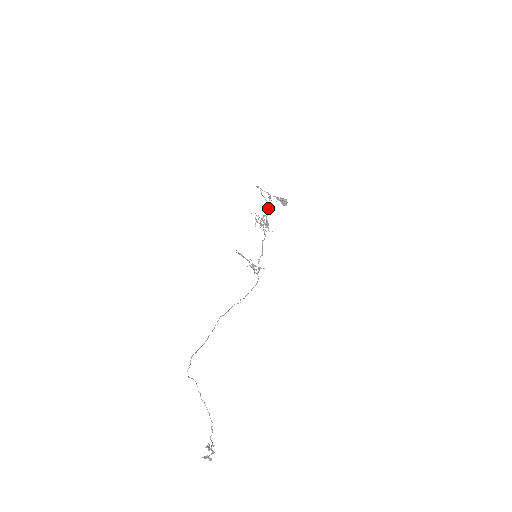
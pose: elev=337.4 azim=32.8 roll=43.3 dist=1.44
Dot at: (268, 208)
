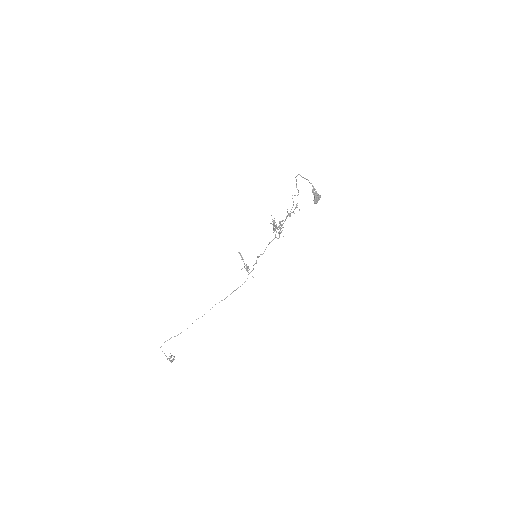
Dot at: (289, 216)
